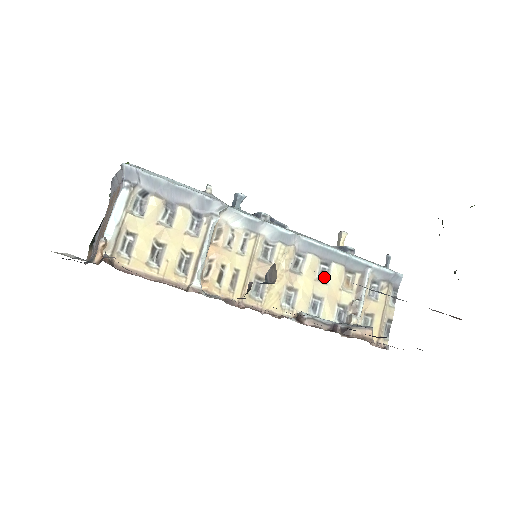
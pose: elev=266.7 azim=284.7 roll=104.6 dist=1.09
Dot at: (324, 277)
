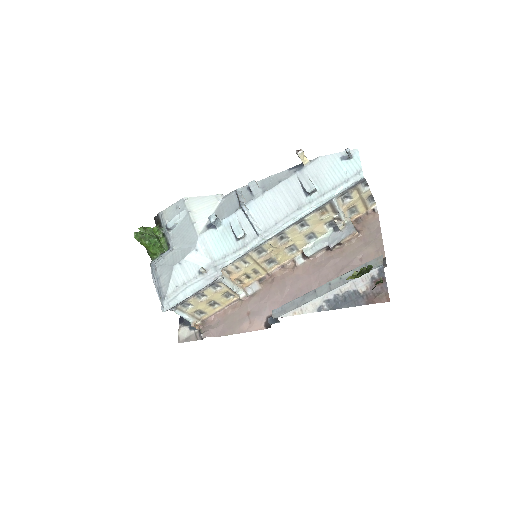
Dot at: (305, 225)
